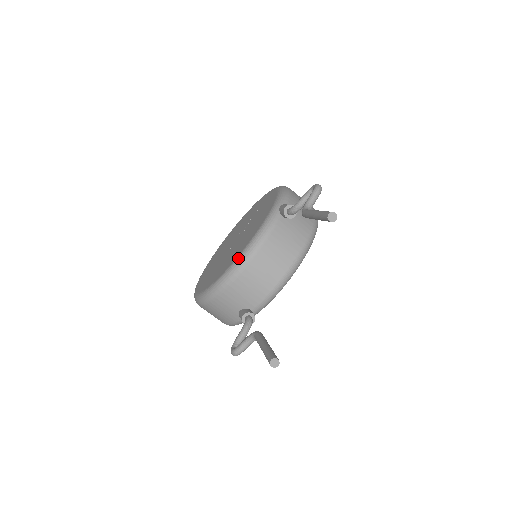
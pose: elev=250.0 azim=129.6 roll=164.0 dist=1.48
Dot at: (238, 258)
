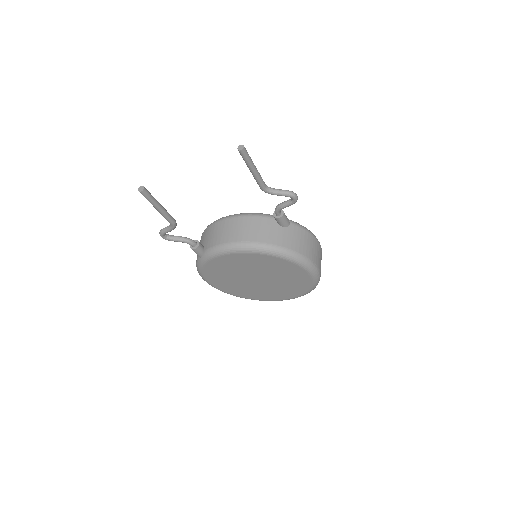
Dot at: occluded
